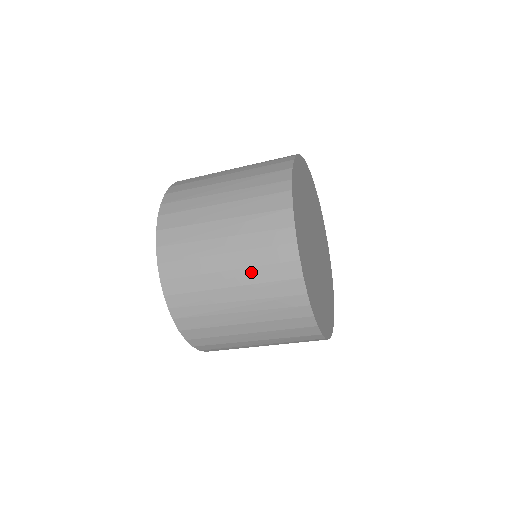
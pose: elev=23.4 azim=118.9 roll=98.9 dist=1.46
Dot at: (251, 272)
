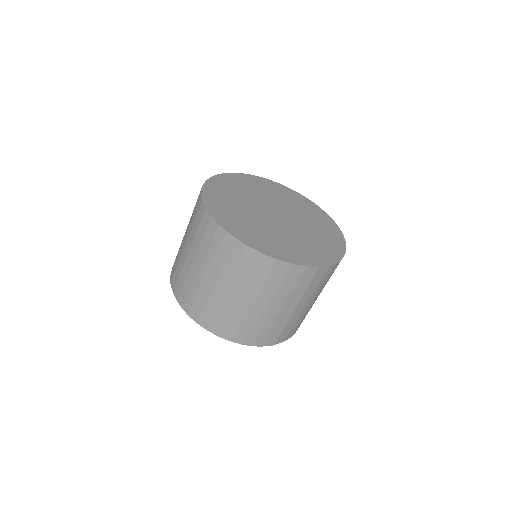
Dot at: (195, 241)
